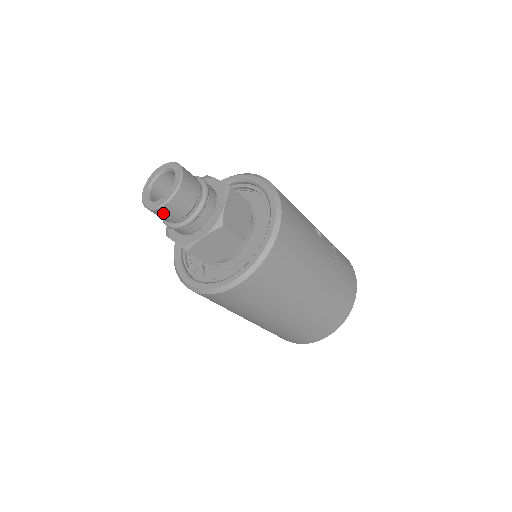
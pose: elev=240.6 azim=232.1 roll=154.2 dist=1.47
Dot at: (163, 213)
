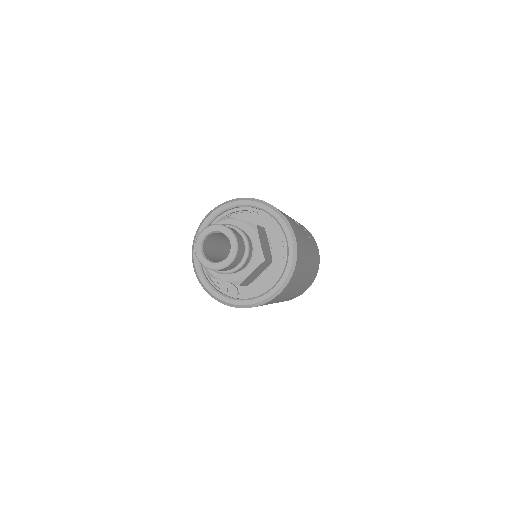
Dot at: (225, 269)
